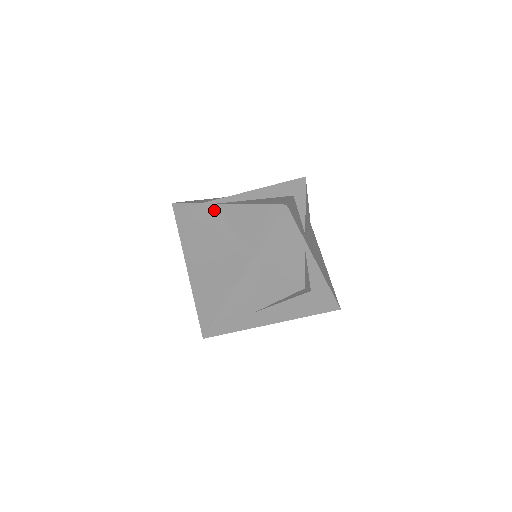
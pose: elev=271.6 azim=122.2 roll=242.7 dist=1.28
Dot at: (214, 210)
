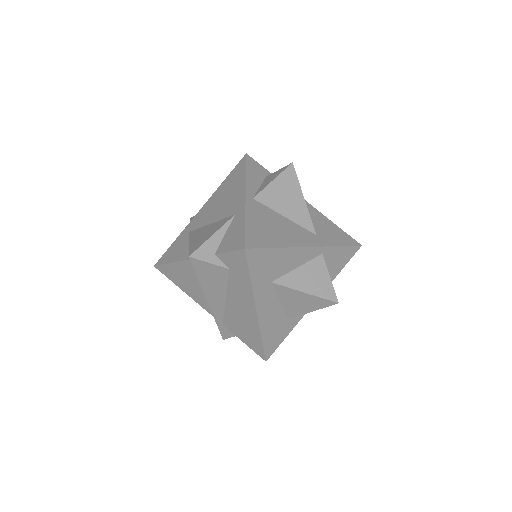
Dot at: occluded
